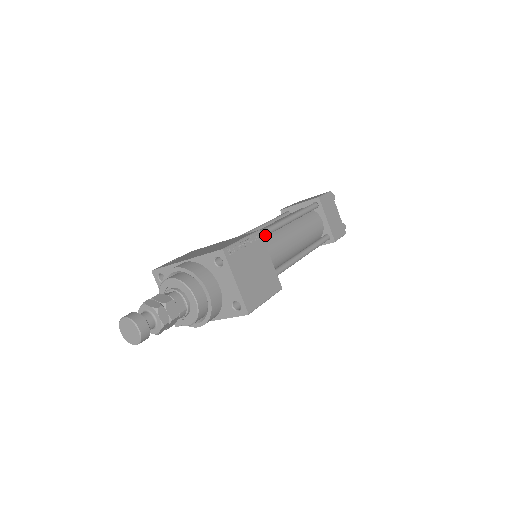
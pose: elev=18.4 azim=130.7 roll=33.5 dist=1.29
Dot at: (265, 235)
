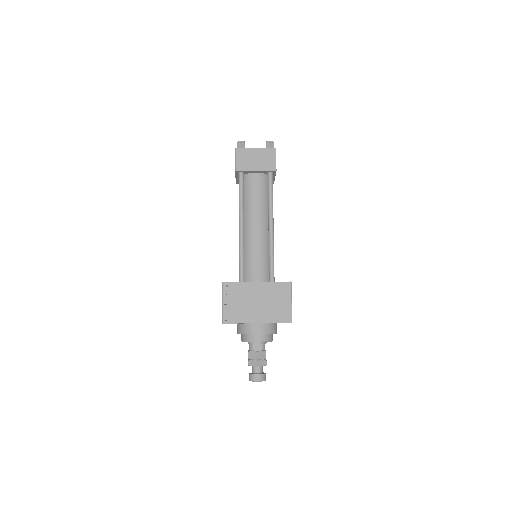
Dot at: (273, 256)
